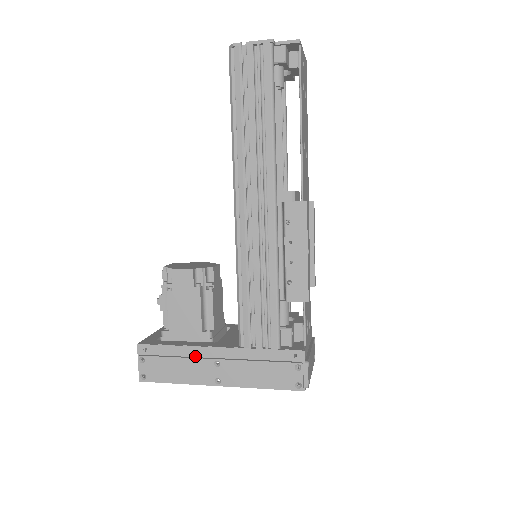
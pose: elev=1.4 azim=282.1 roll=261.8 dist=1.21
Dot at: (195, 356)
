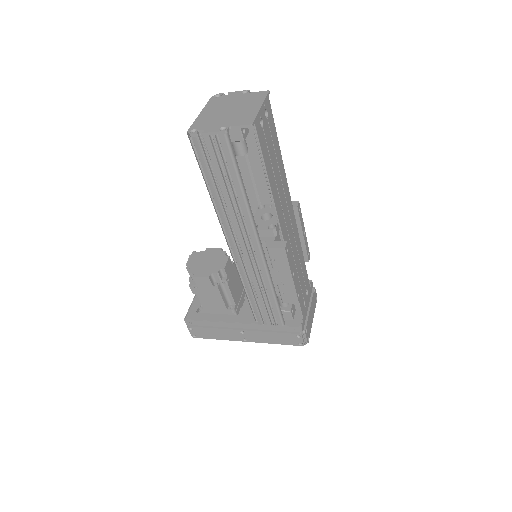
Dot at: (226, 327)
